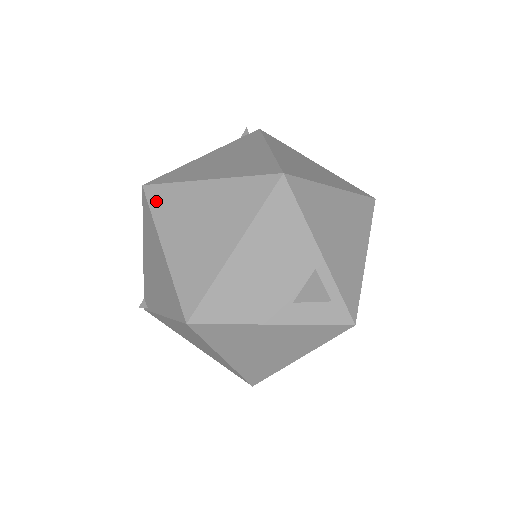
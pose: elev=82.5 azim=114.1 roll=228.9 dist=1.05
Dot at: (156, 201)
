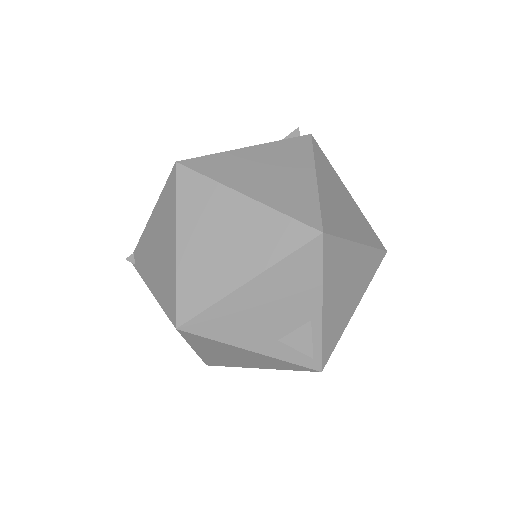
Dot at: (185, 188)
